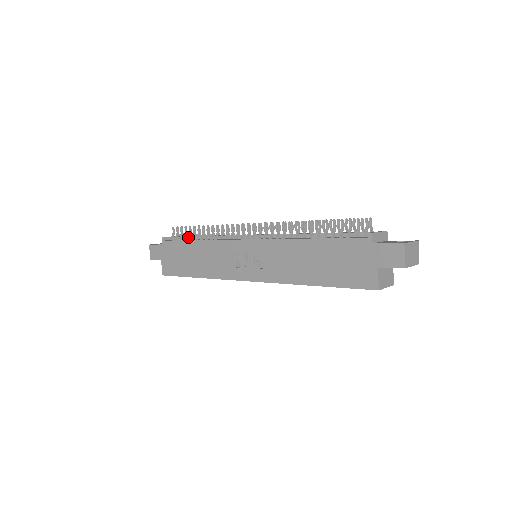
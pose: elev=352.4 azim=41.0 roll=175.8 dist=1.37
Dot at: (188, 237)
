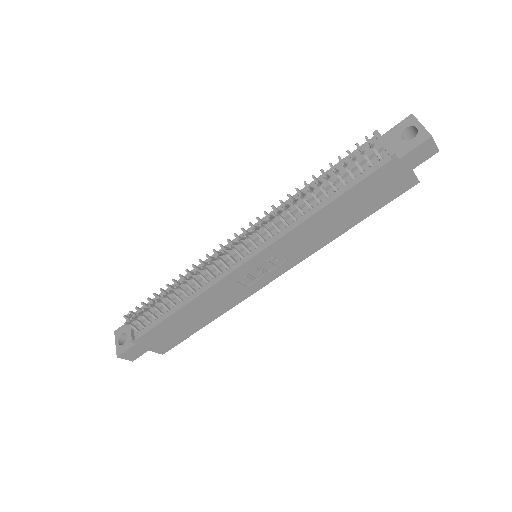
Dot at: (160, 313)
